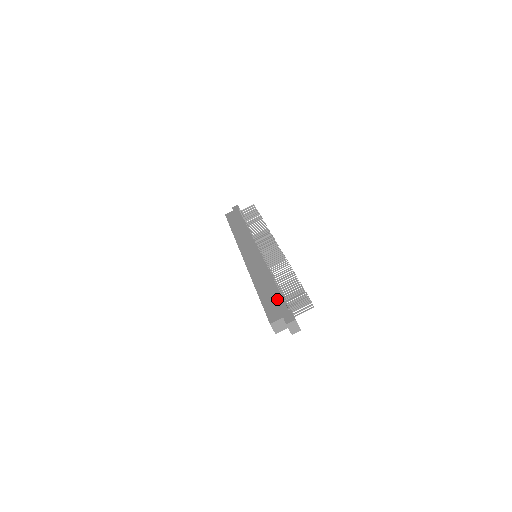
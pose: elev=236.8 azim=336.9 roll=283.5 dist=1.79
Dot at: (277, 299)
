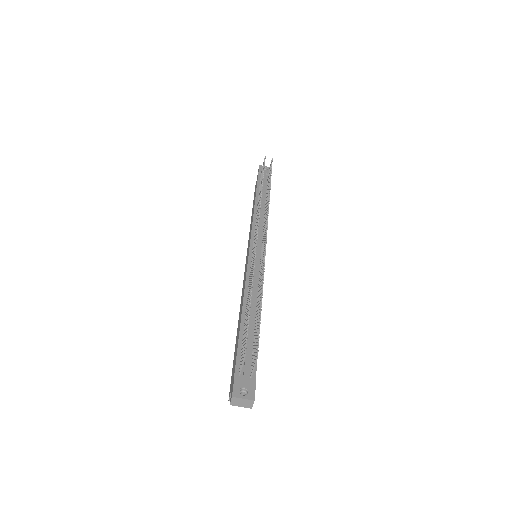
Dot at: (236, 352)
